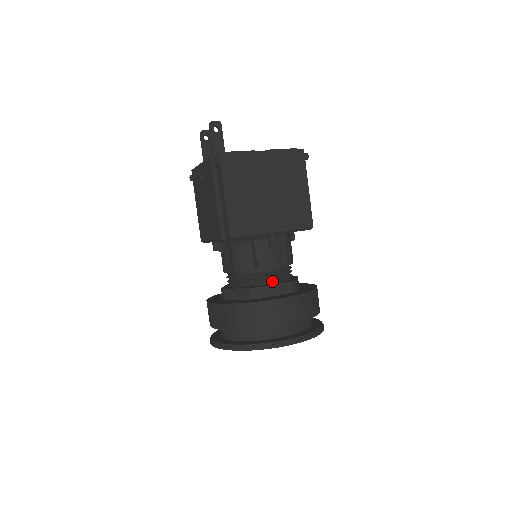
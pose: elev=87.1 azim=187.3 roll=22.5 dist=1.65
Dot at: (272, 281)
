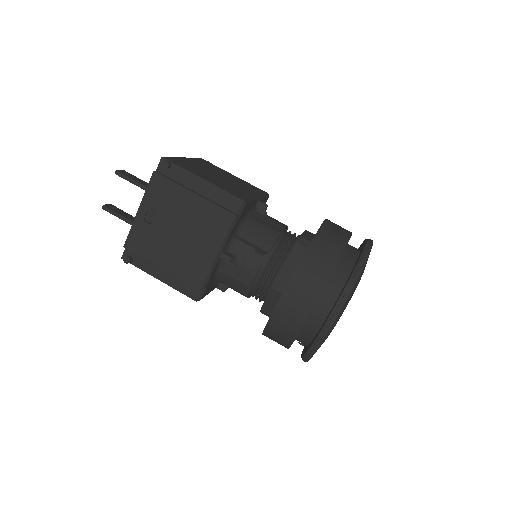
Dot at: (297, 236)
